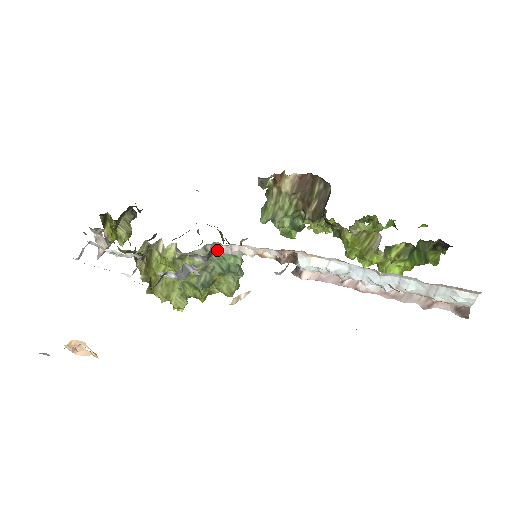
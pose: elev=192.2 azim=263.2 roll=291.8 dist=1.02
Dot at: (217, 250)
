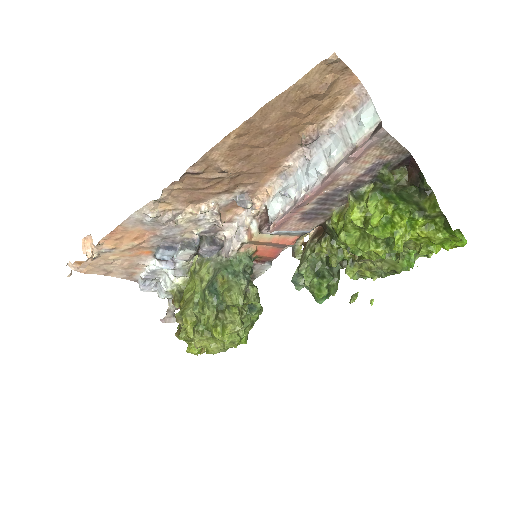
Dot at: (225, 252)
